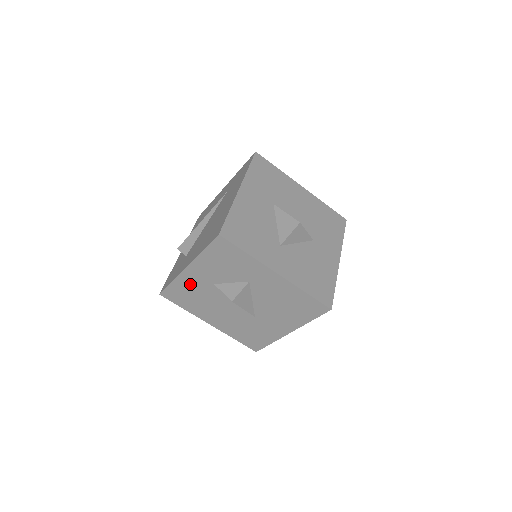
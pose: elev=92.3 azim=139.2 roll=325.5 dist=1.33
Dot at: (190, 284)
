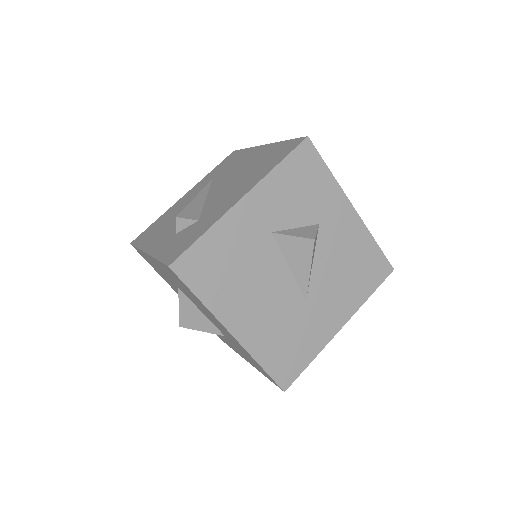
Dot at: (234, 235)
